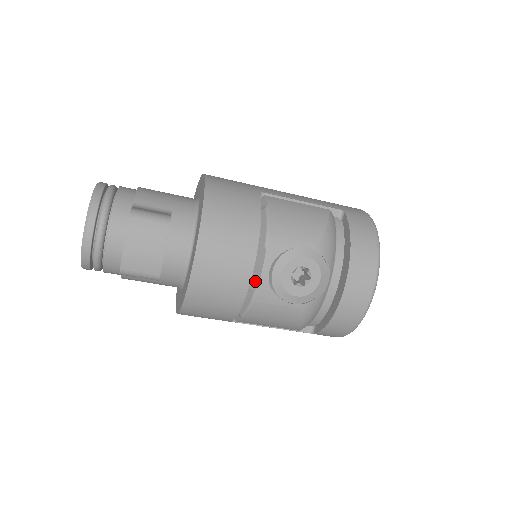
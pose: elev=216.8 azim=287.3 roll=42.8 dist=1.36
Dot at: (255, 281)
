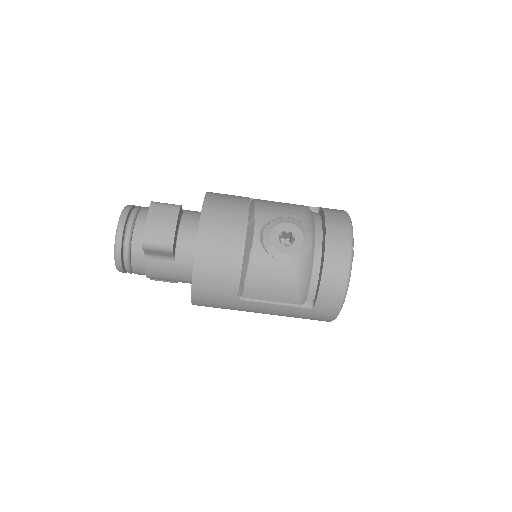
Dot at: (250, 244)
